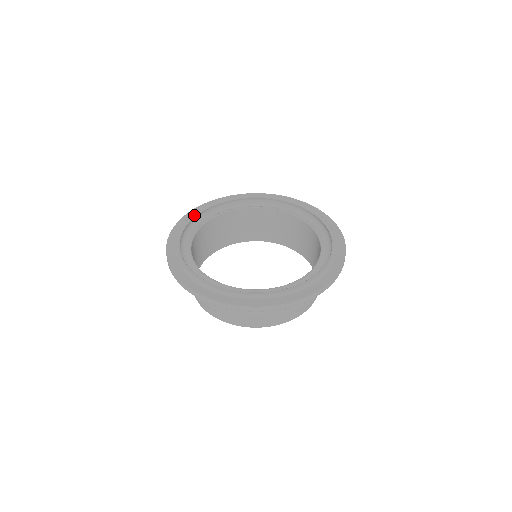
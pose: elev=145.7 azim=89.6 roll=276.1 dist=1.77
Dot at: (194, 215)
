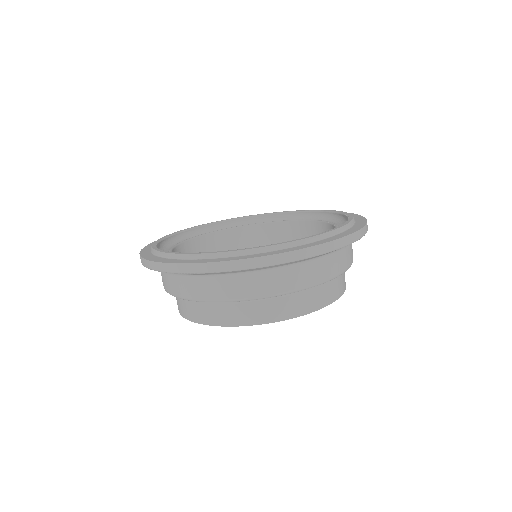
Dot at: (162, 238)
